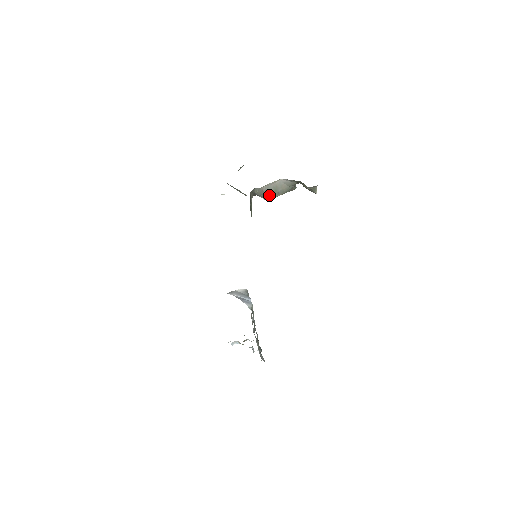
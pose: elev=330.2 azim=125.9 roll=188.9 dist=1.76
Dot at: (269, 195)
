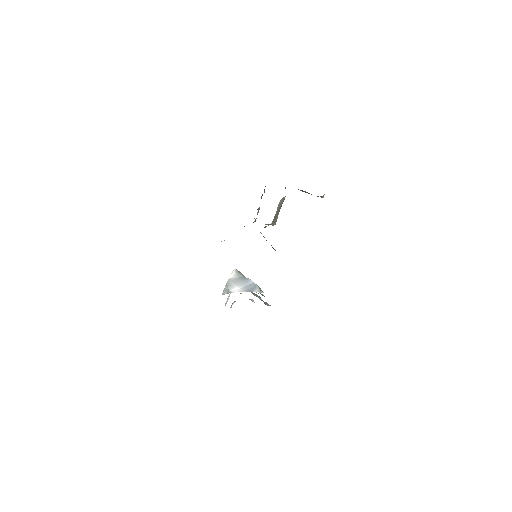
Dot at: (275, 220)
